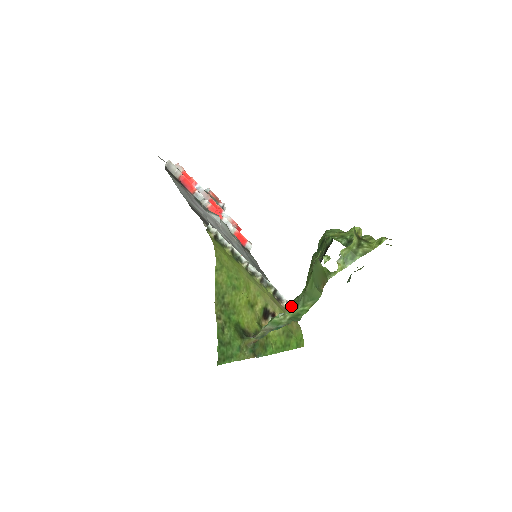
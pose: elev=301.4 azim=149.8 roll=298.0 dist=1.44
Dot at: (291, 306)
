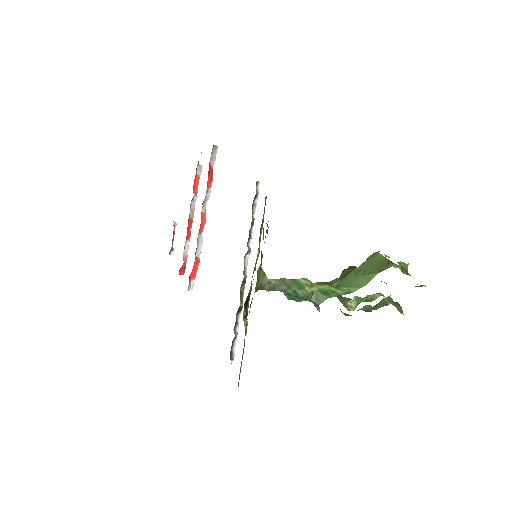
Dot at: occluded
